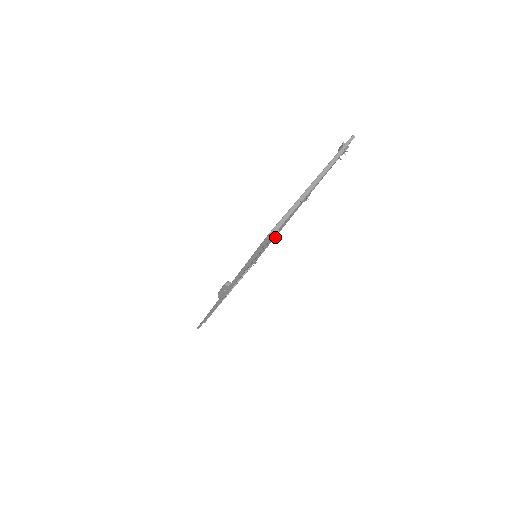
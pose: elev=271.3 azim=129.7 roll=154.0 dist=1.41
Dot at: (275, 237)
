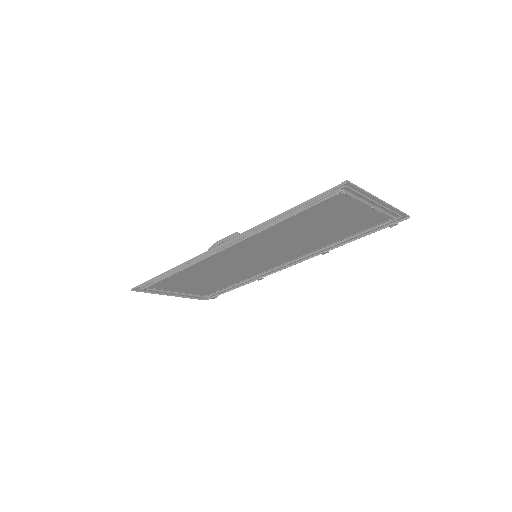
Dot at: (261, 278)
